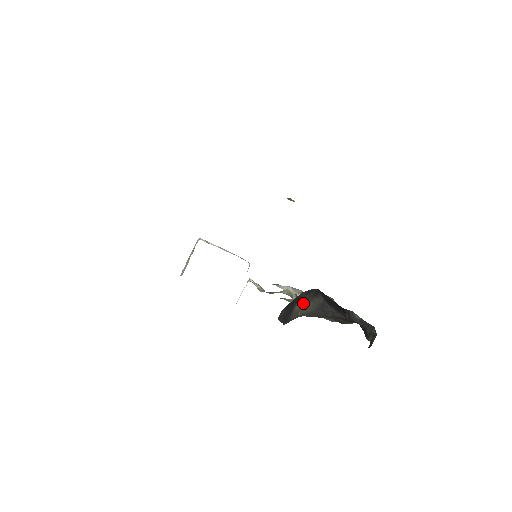
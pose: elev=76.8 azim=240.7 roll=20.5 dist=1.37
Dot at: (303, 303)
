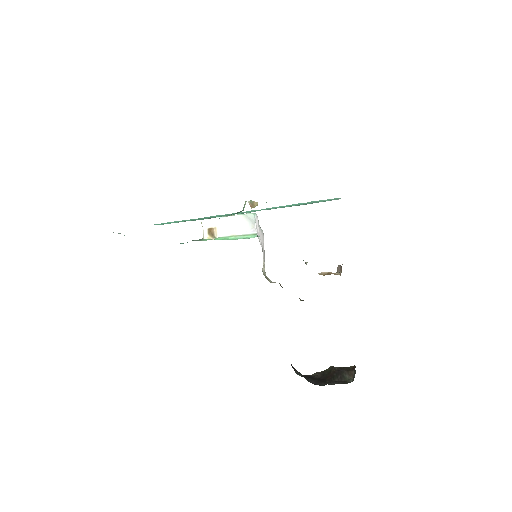
Dot at: occluded
